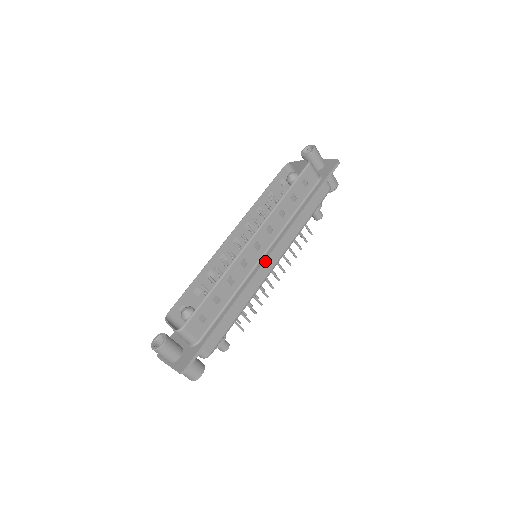
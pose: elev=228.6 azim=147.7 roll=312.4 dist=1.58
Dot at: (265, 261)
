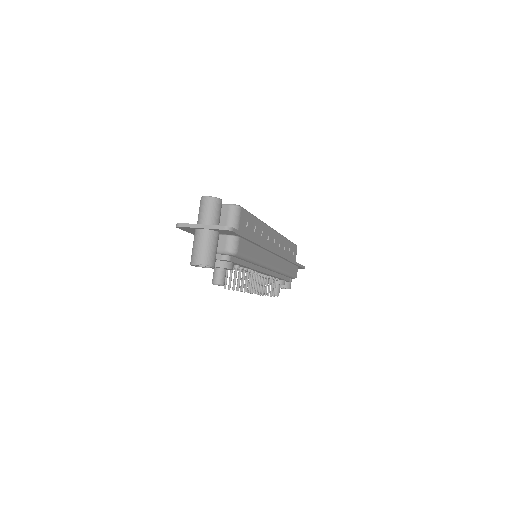
Dot at: (277, 252)
